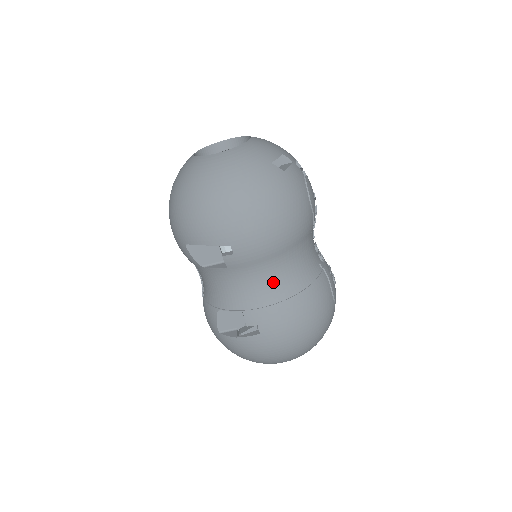
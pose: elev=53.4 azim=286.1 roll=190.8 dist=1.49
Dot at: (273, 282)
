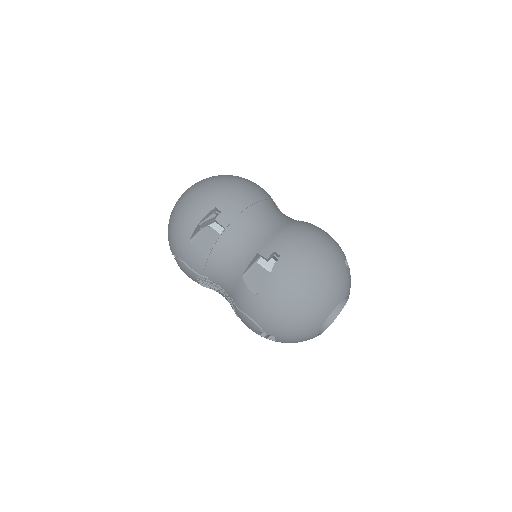
Dot at: (265, 224)
